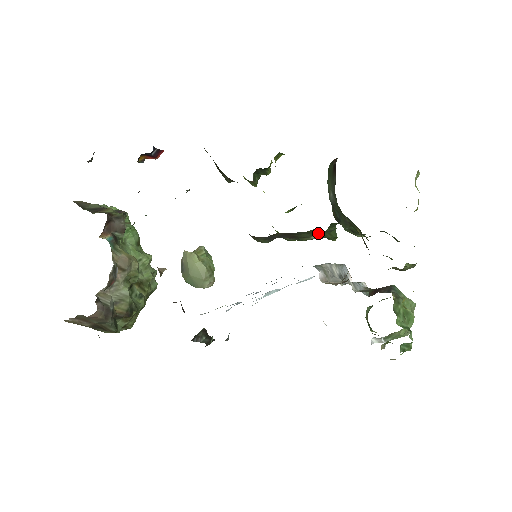
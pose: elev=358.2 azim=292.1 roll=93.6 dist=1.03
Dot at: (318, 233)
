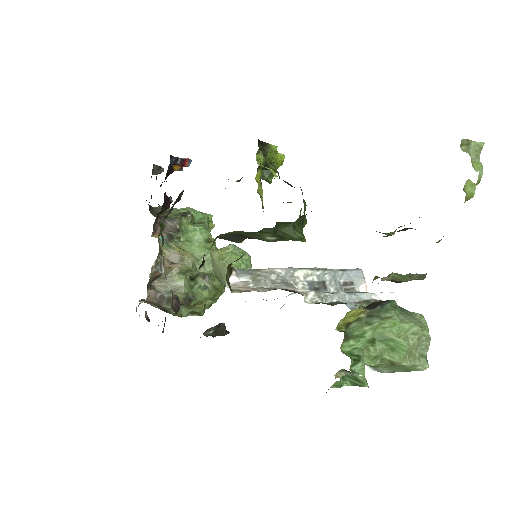
Dot at: (266, 234)
